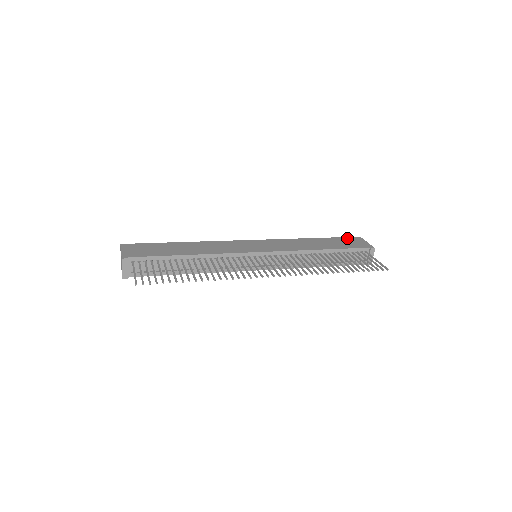
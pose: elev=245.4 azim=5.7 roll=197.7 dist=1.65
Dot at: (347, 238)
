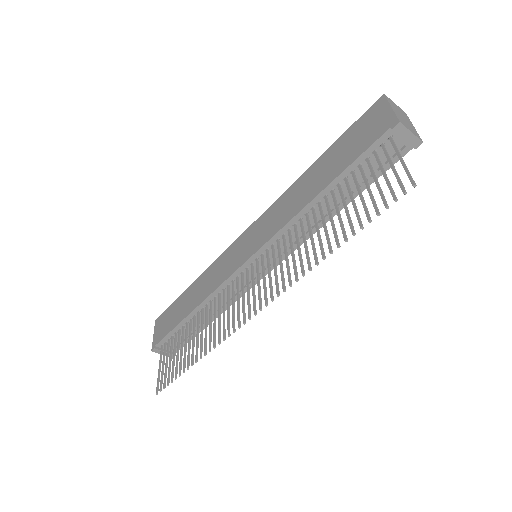
Dot at: (360, 121)
